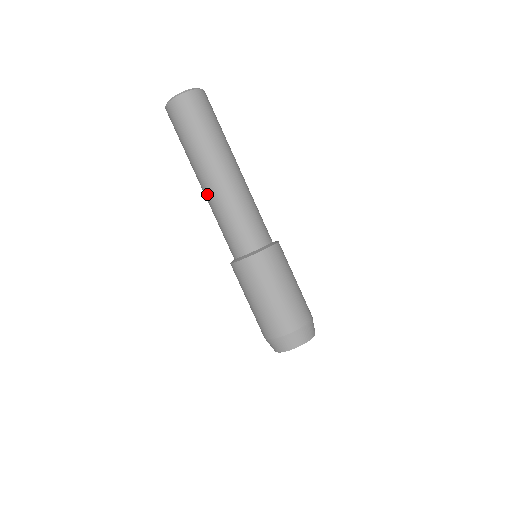
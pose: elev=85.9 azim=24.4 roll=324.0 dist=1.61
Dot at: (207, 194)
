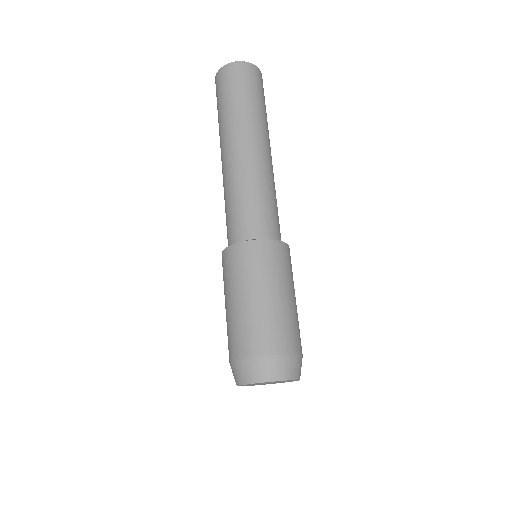
Dot at: (222, 170)
